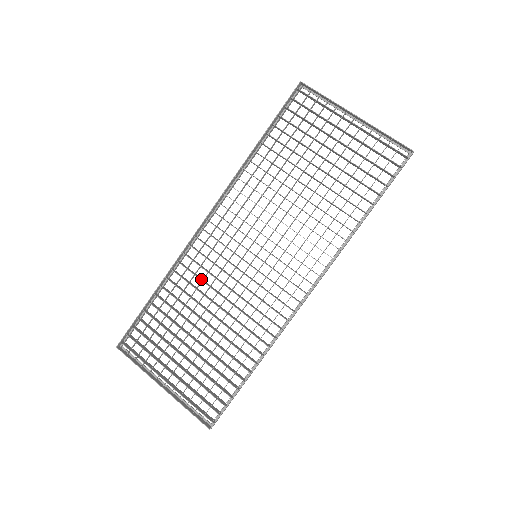
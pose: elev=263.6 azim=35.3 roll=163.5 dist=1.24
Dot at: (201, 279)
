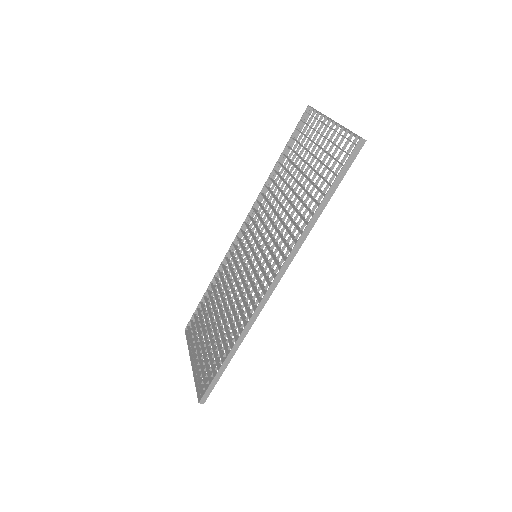
Dot at: (228, 277)
